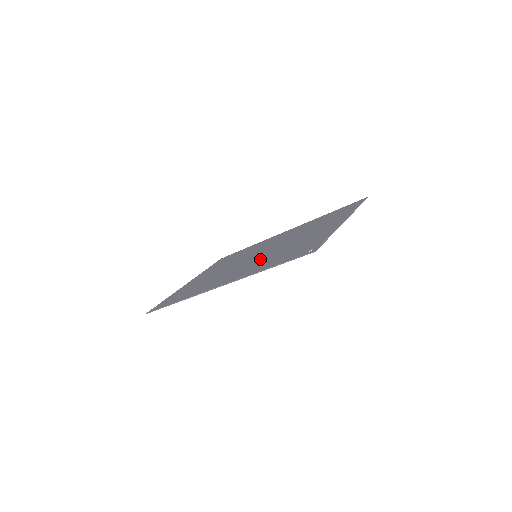
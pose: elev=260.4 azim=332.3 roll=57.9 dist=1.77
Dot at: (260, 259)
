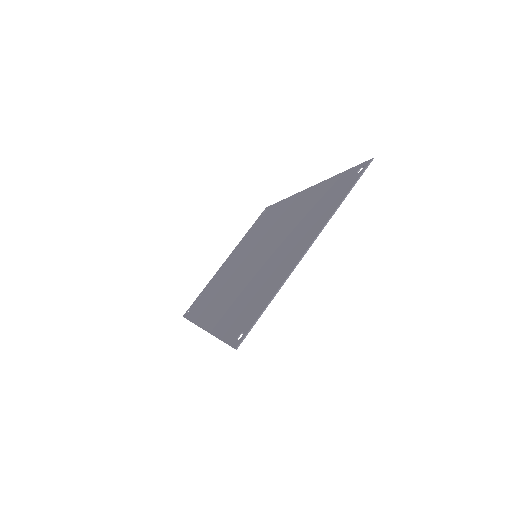
Dot at: (243, 282)
